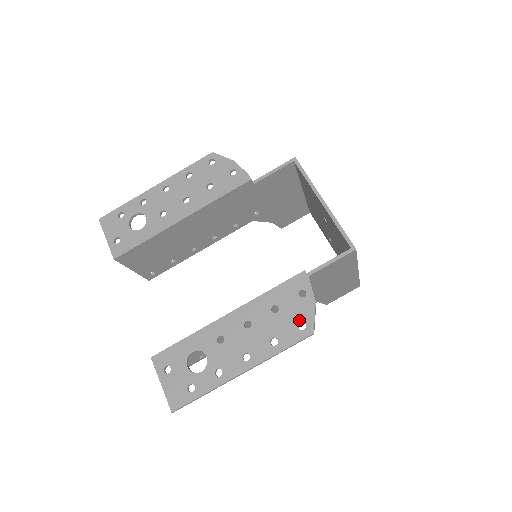
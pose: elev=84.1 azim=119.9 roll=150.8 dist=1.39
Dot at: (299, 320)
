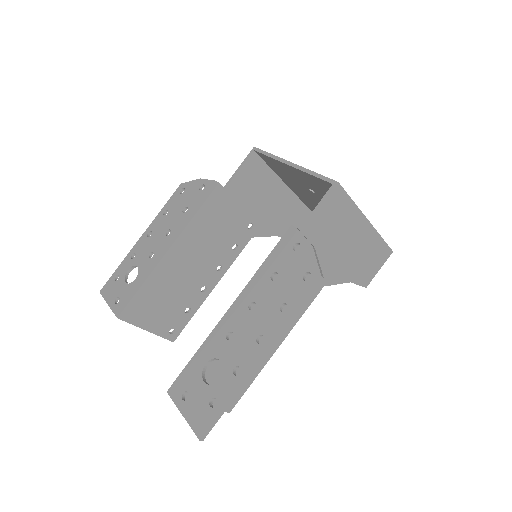
Dot at: (302, 273)
